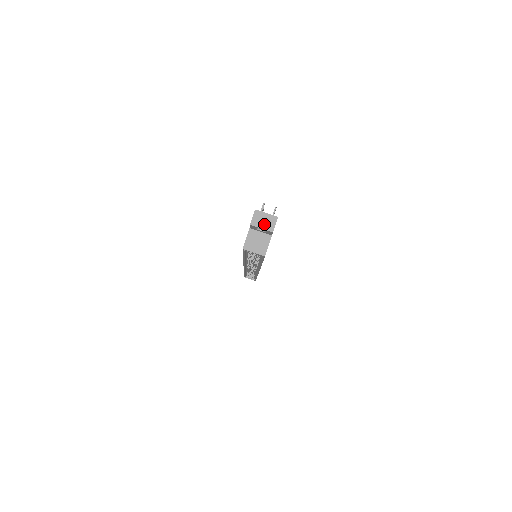
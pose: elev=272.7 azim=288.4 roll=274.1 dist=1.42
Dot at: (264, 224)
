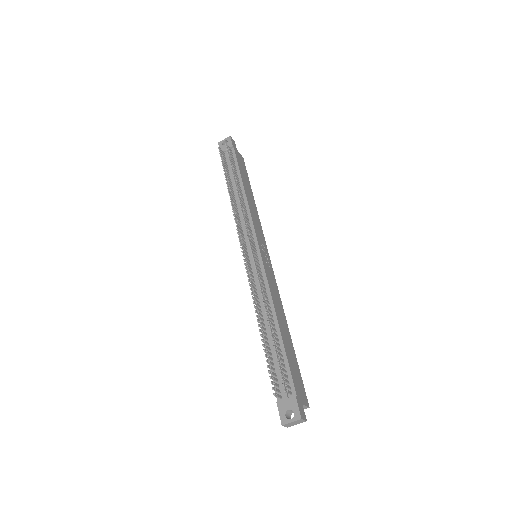
Dot at: (296, 424)
